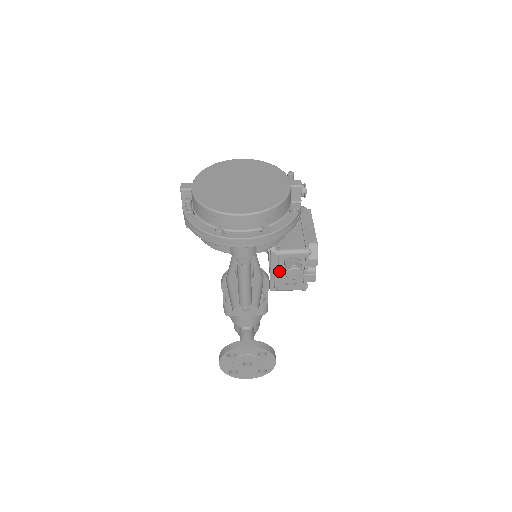
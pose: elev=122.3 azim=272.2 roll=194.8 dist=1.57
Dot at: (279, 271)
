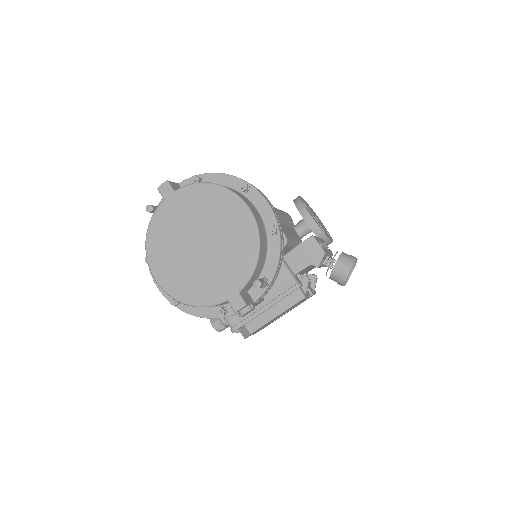
Dot at: occluded
